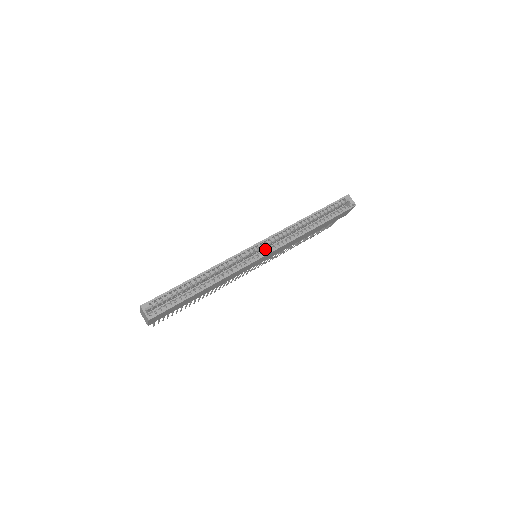
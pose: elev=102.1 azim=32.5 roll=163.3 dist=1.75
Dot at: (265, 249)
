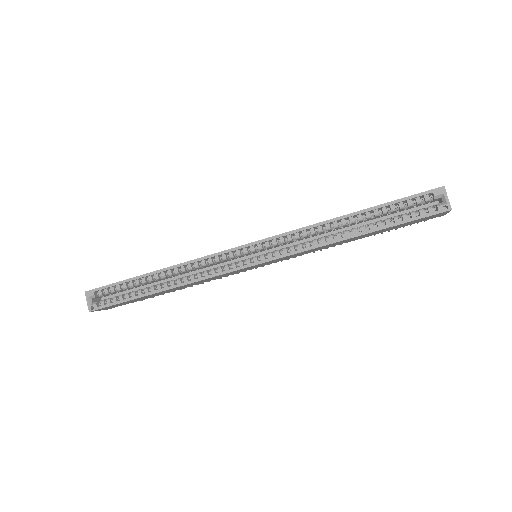
Dot at: occluded
